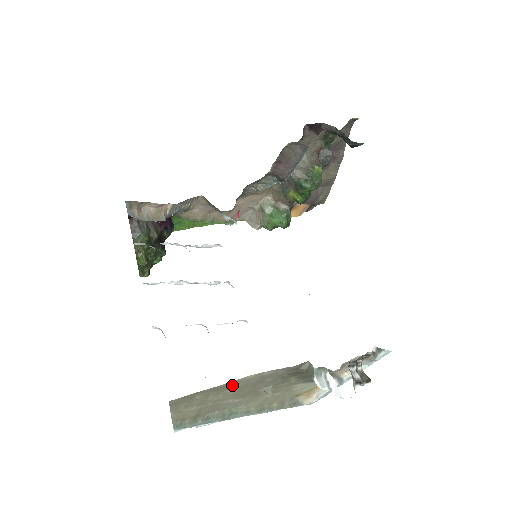
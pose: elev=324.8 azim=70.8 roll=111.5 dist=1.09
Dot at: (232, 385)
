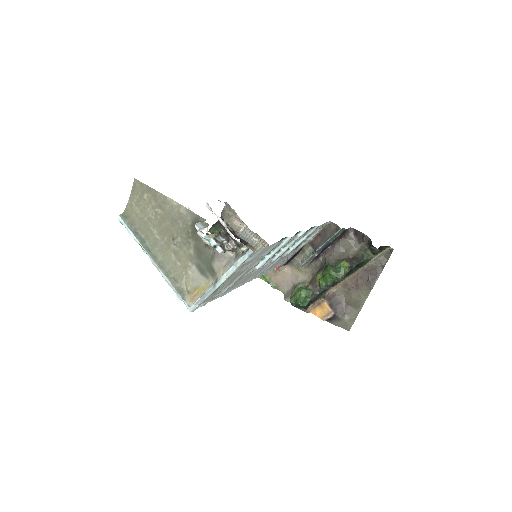
Dot at: (163, 203)
